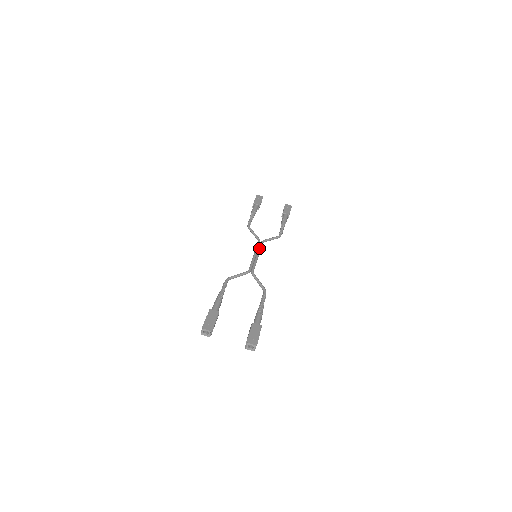
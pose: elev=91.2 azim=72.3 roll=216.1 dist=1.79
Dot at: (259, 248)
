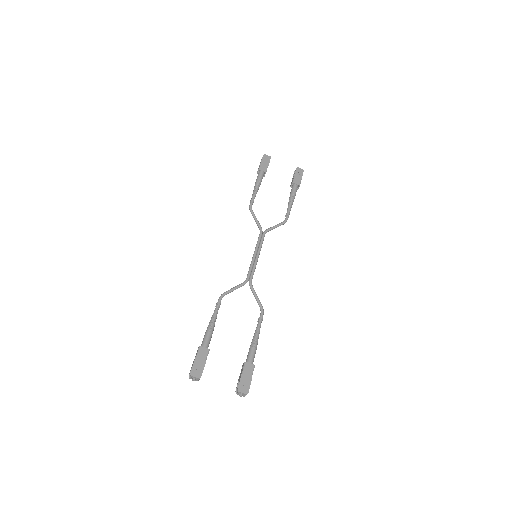
Dot at: (260, 244)
